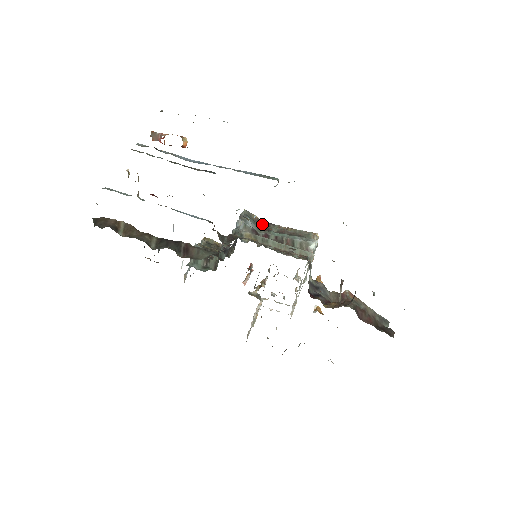
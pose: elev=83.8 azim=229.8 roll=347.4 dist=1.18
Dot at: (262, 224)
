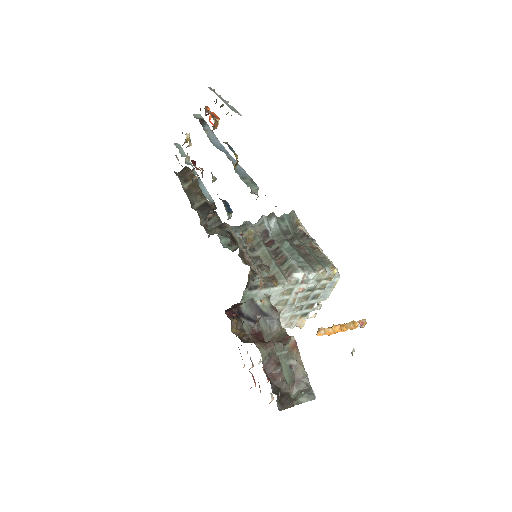
Dot at: (298, 232)
